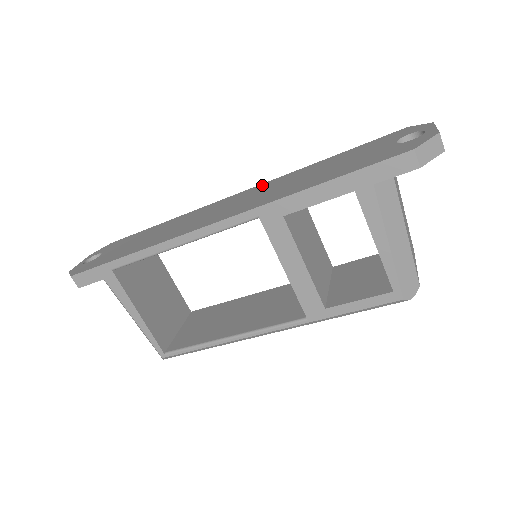
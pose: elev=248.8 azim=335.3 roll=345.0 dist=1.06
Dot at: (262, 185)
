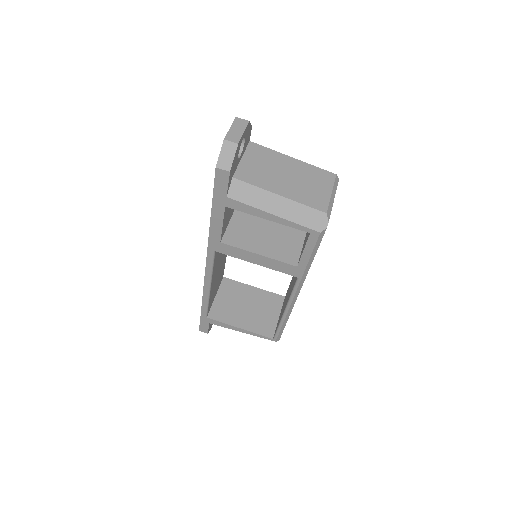
Dot at: occluded
